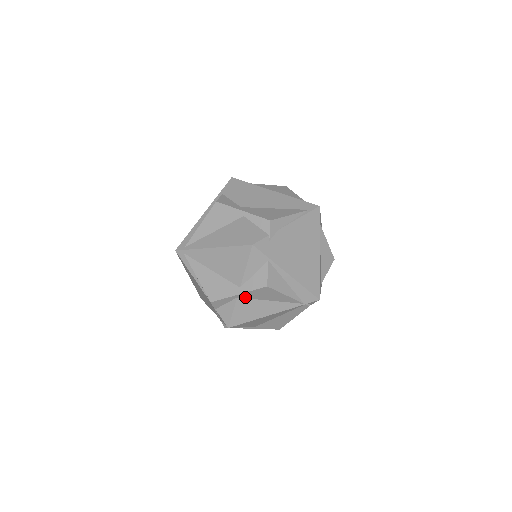
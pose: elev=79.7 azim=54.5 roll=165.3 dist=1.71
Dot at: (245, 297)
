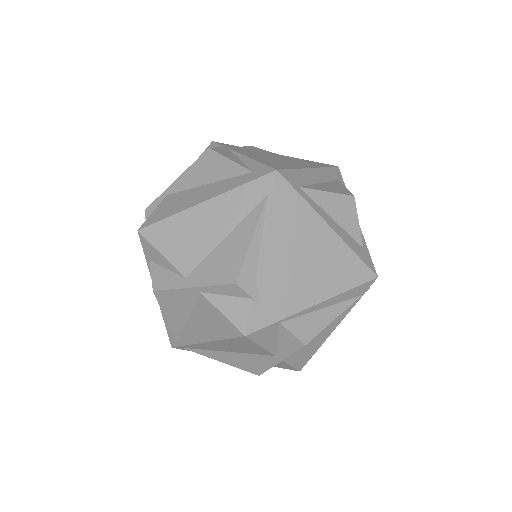
Dot at: occluded
